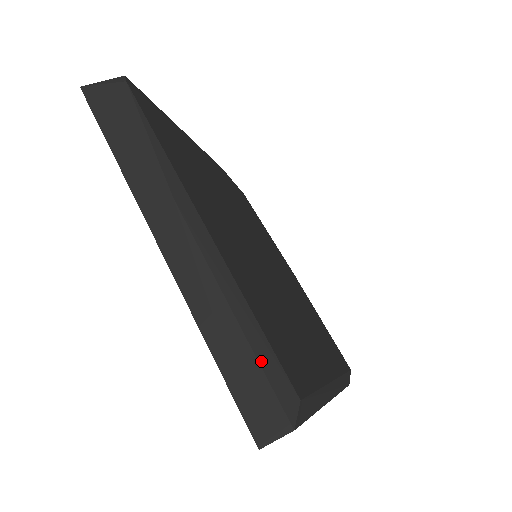
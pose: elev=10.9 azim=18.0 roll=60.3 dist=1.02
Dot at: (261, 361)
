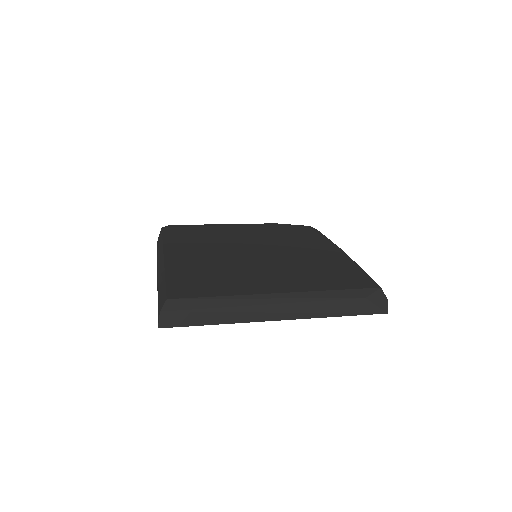
Dot at: (160, 294)
